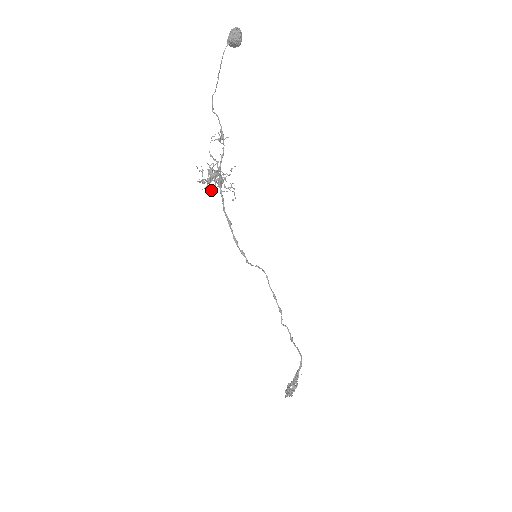
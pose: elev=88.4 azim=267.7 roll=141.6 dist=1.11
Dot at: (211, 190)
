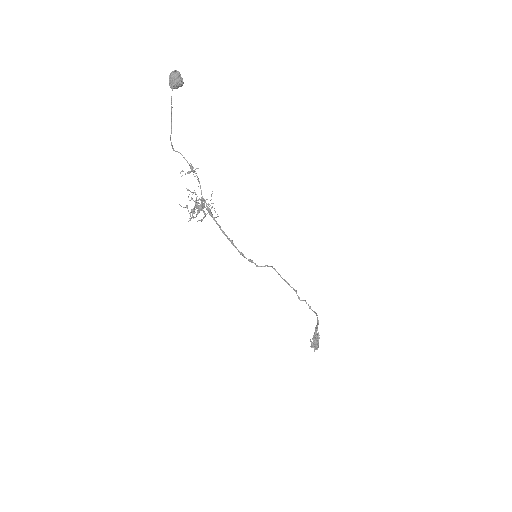
Dot at: occluded
